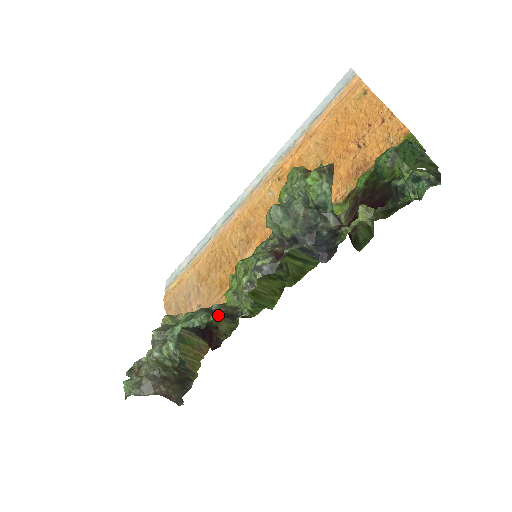
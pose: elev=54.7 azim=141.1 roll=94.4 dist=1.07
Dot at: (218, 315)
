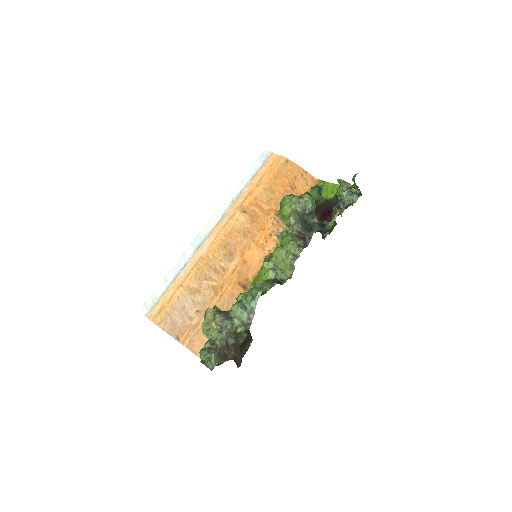
Dot at: (276, 282)
